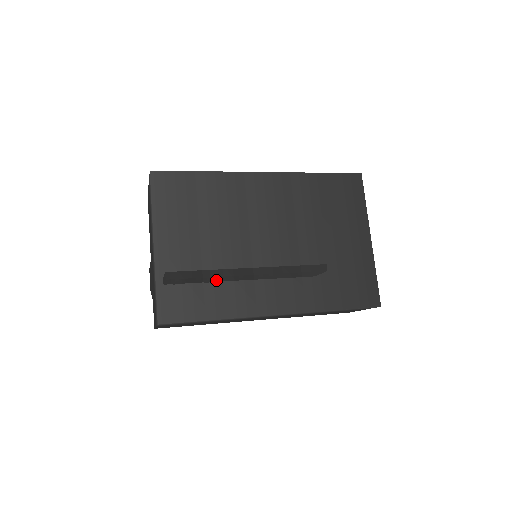
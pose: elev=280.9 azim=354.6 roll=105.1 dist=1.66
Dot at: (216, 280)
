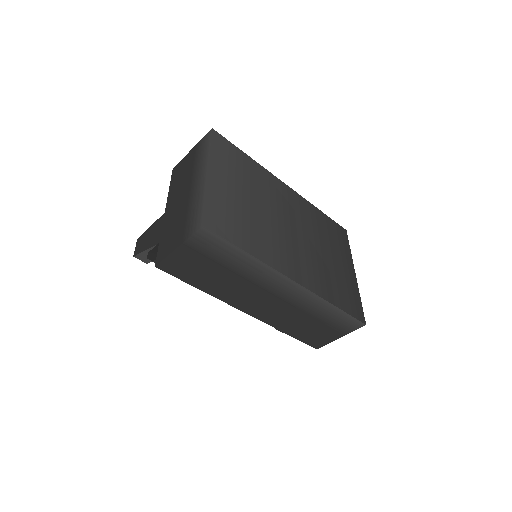
Dot at: (252, 226)
